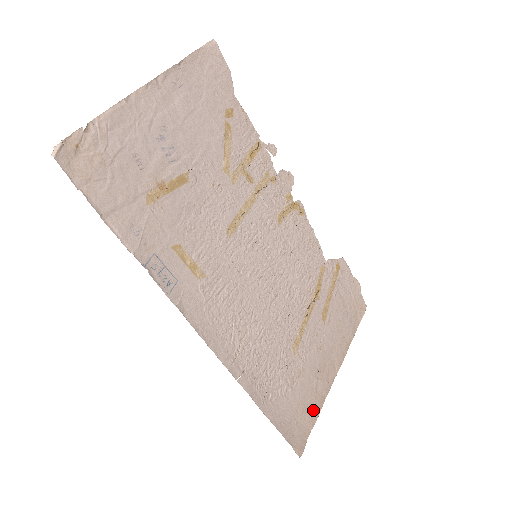
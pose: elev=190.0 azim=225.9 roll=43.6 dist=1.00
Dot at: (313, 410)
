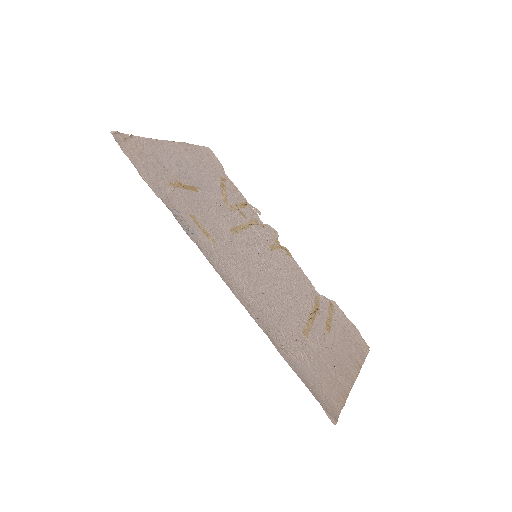
Dot at: (338, 394)
